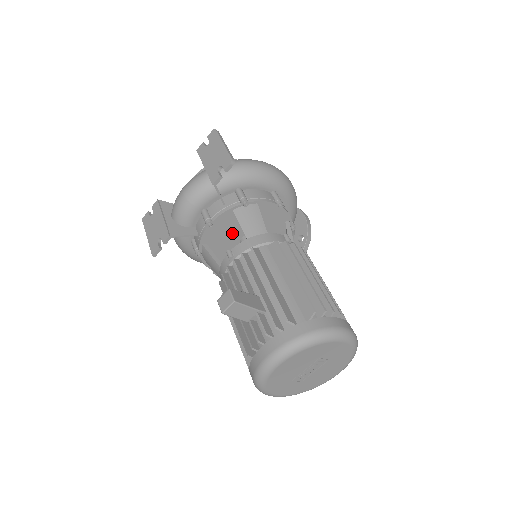
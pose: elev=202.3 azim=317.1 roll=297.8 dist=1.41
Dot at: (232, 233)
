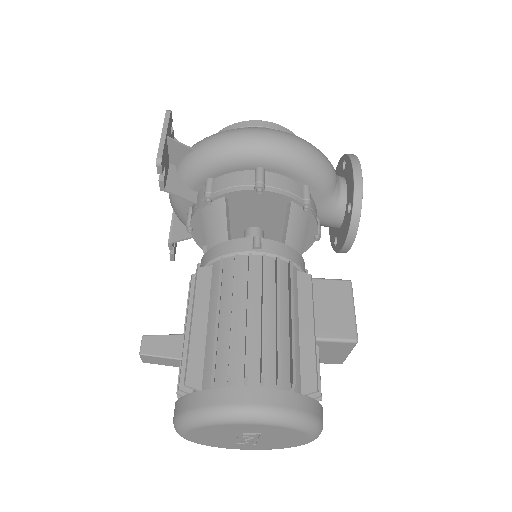
Dot at: occluded
